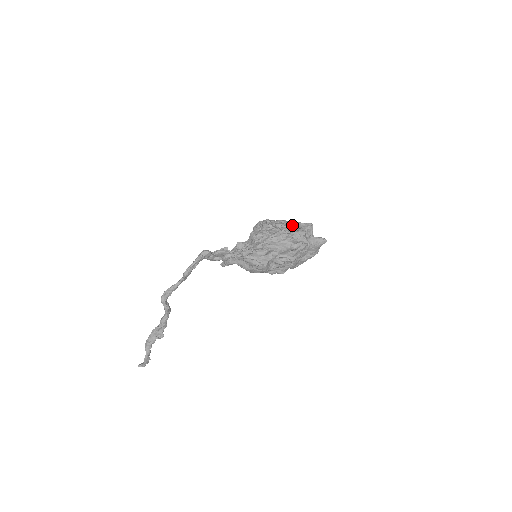
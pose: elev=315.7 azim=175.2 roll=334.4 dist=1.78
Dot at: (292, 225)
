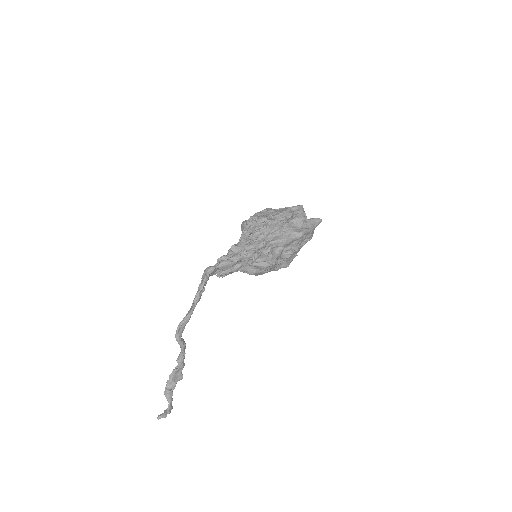
Dot at: (285, 212)
